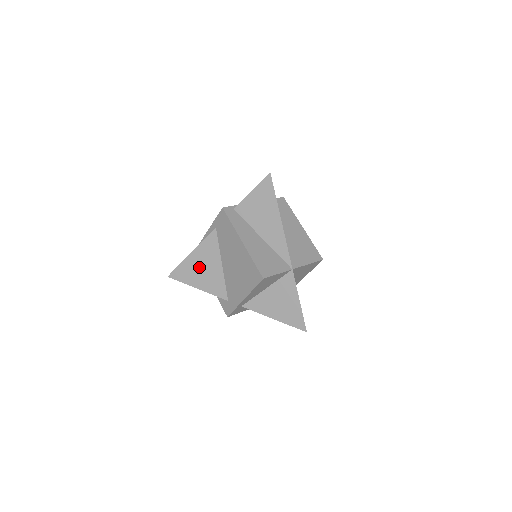
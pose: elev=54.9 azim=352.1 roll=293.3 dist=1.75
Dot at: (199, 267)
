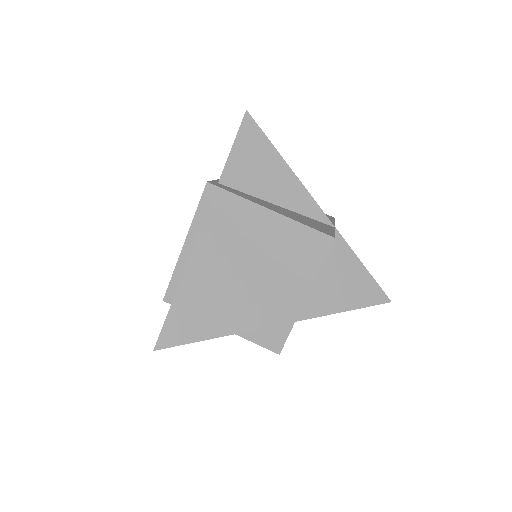
Dot at: (202, 301)
